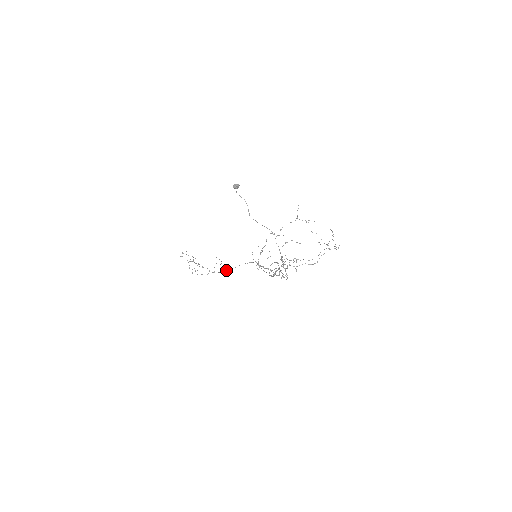
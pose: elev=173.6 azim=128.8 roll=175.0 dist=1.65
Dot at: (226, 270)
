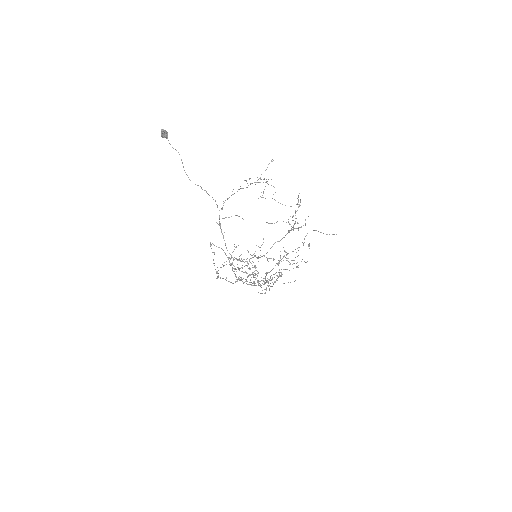
Dot at: occluded
